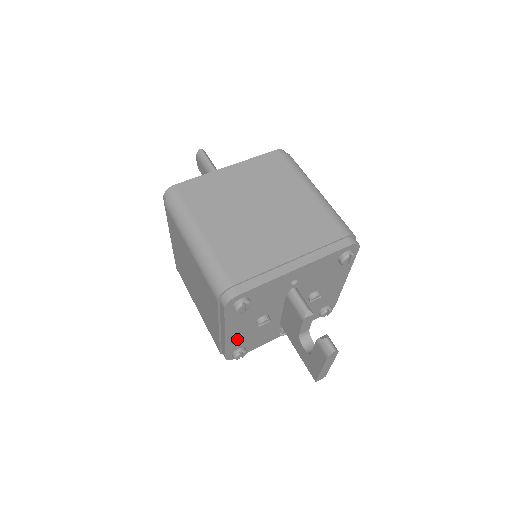
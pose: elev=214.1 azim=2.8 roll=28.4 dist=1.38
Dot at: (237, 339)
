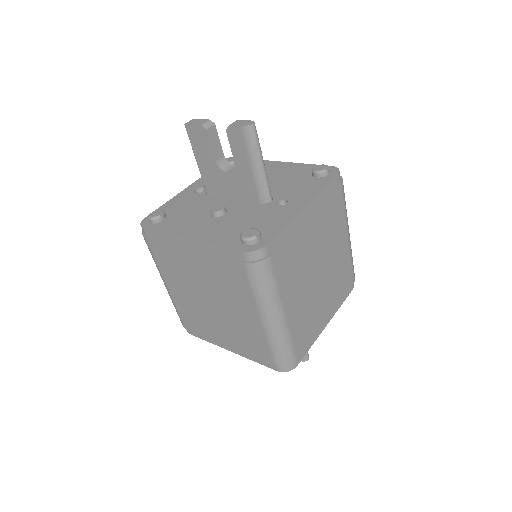
Dot at: occluded
